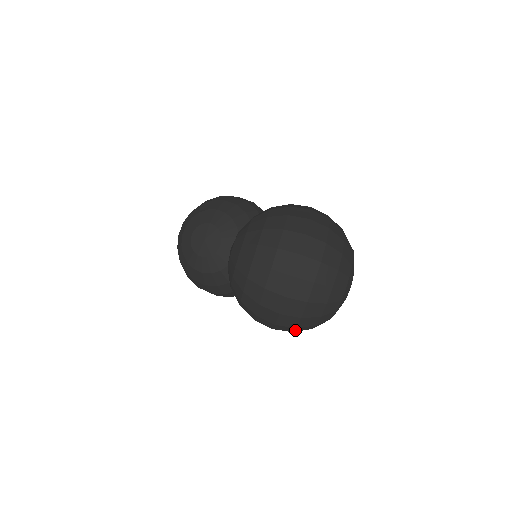
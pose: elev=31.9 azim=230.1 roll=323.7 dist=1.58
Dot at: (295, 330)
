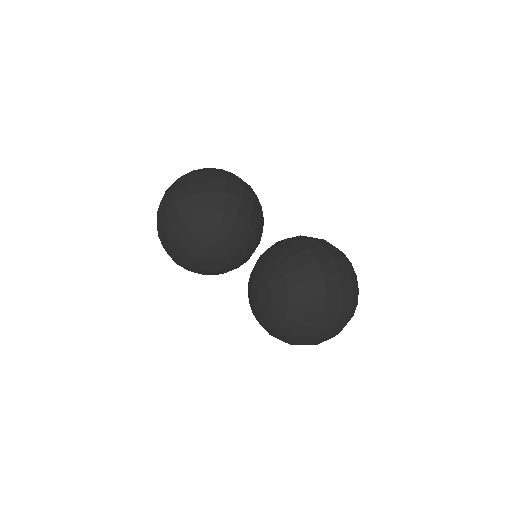
Dot at: occluded
